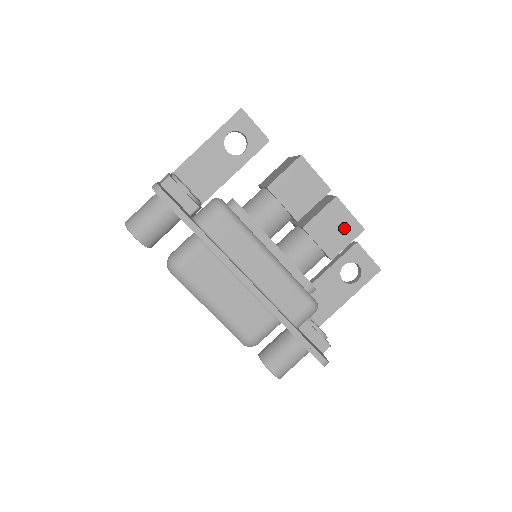
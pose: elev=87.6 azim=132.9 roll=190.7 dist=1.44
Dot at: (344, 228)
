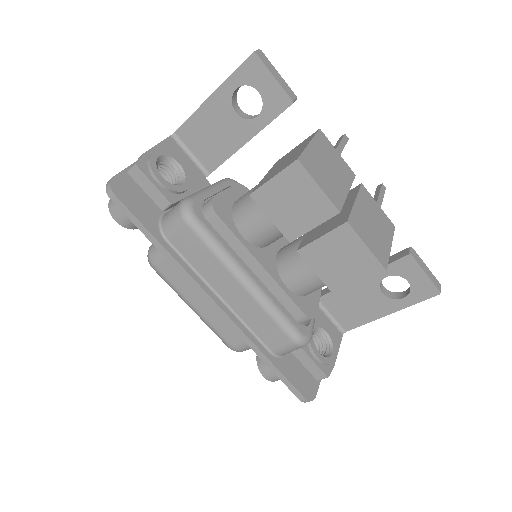
Dot at: (355, 263)
